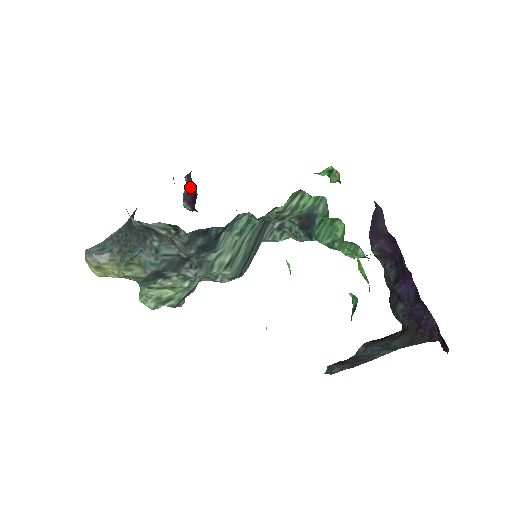
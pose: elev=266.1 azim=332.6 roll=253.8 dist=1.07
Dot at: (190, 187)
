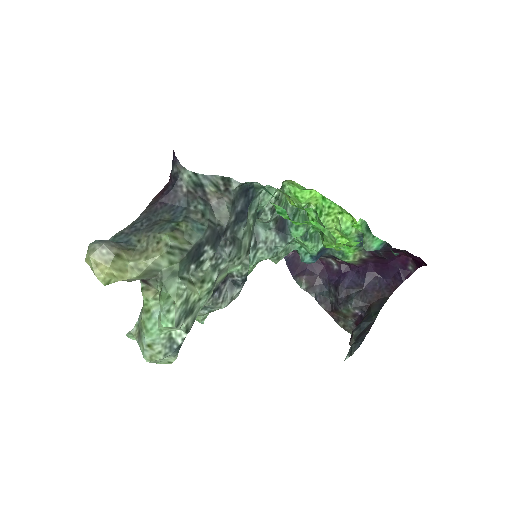
Dot at: occluded
